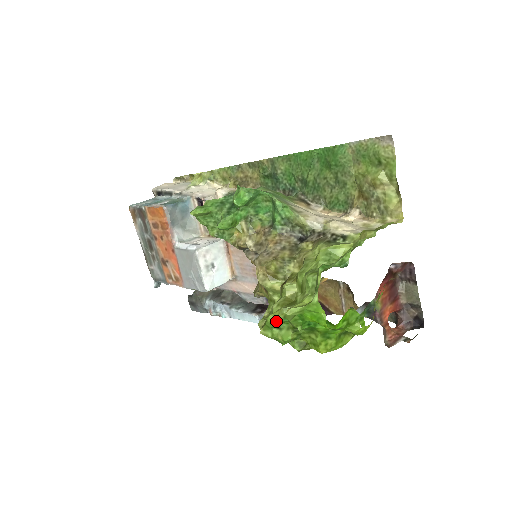
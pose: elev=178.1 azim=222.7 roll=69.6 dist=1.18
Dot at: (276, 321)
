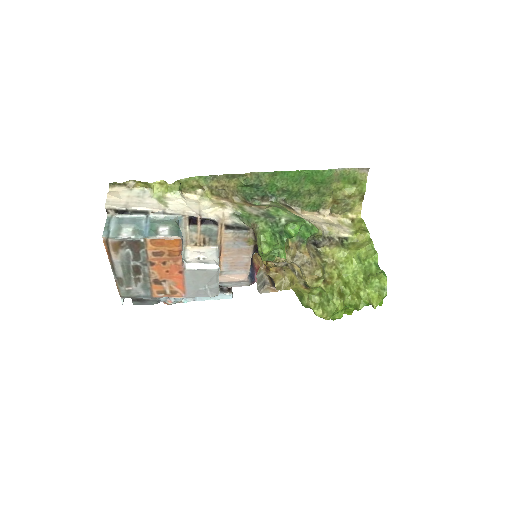
Dot at: occluded
